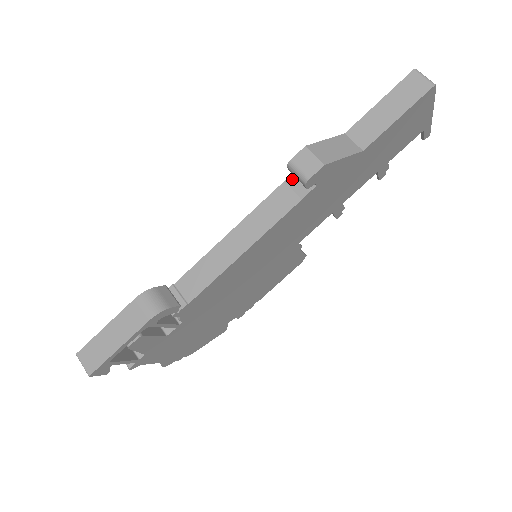
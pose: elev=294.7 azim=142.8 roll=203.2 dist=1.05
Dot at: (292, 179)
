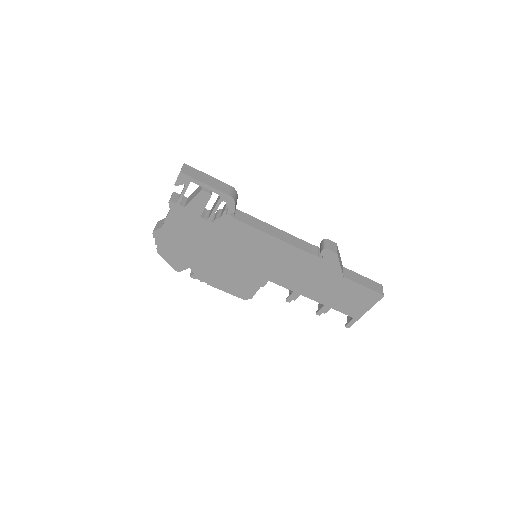
Dot at: (316, 247)
